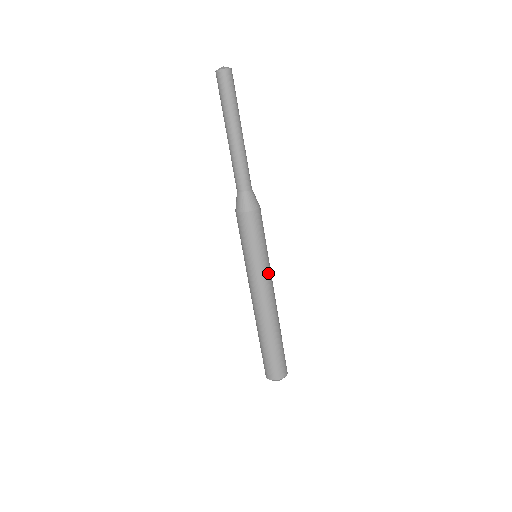
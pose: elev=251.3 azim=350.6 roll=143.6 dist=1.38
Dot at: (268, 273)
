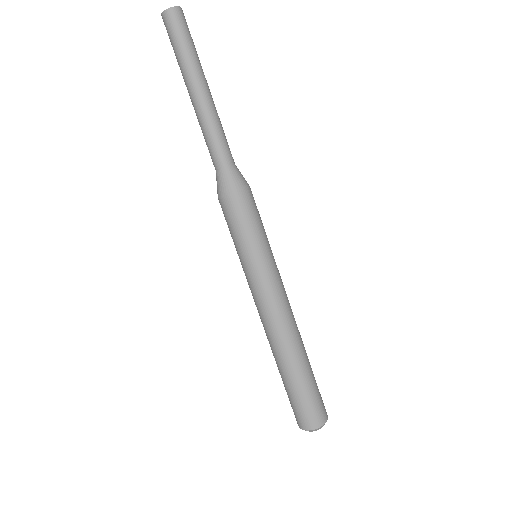
Dot at: (272, 278)
